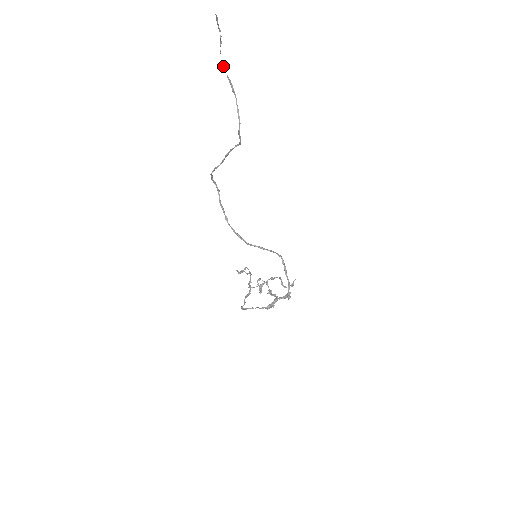
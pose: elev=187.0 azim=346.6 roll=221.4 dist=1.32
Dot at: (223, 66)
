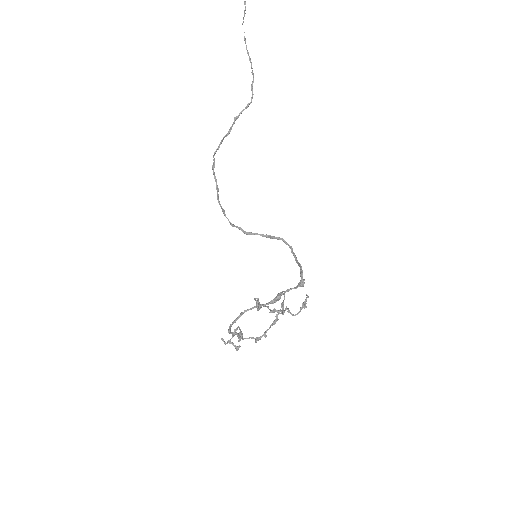
Dot at: (244, 37)
